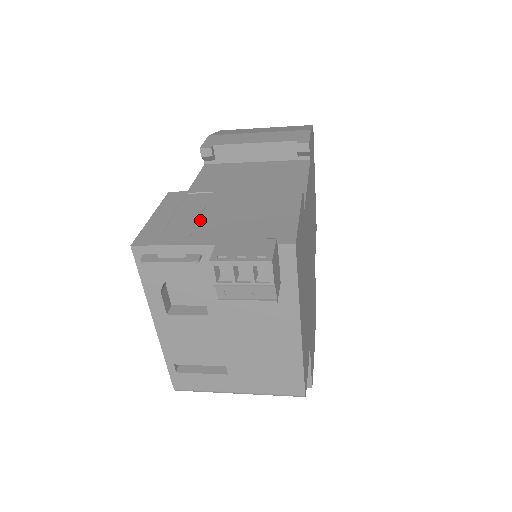
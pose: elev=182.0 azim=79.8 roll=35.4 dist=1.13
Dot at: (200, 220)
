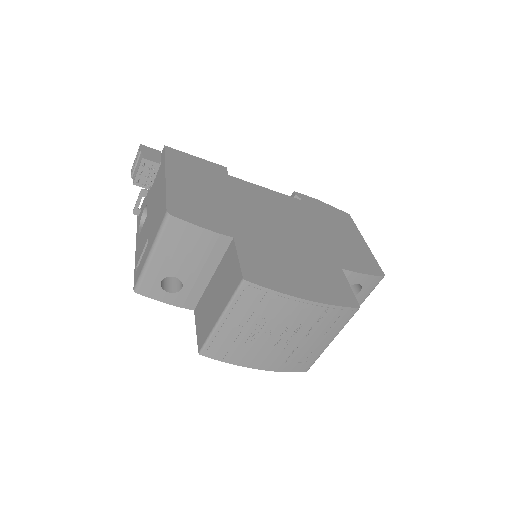
Dot at: occluded
